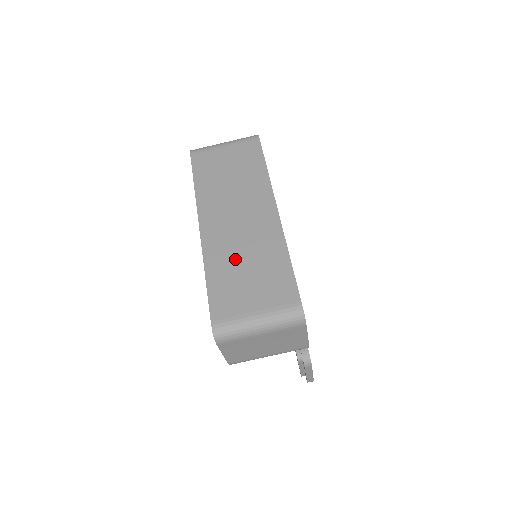
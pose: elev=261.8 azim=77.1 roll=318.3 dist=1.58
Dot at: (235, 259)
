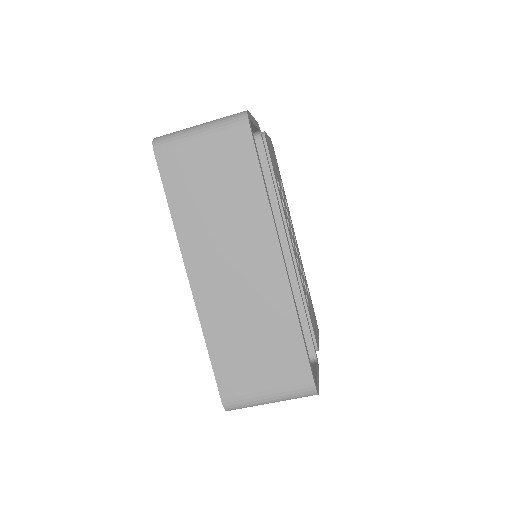
Dot at: (238, 327)
